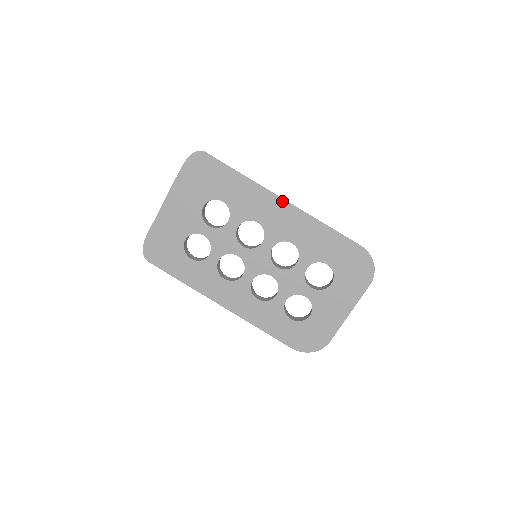
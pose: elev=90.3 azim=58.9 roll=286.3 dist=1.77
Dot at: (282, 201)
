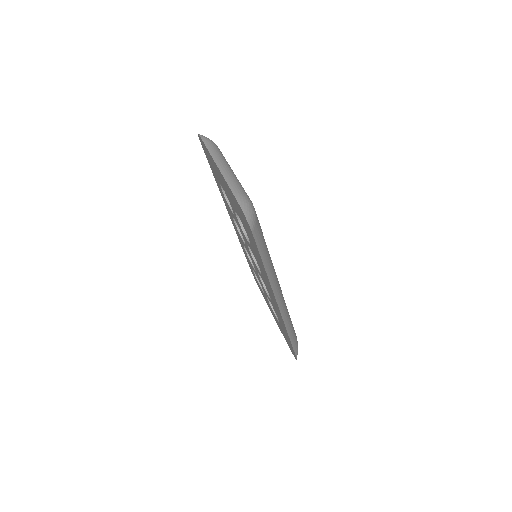
Dot at: (277, 303)
